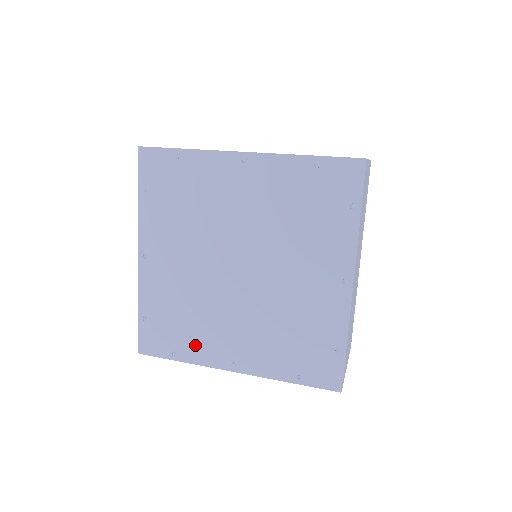
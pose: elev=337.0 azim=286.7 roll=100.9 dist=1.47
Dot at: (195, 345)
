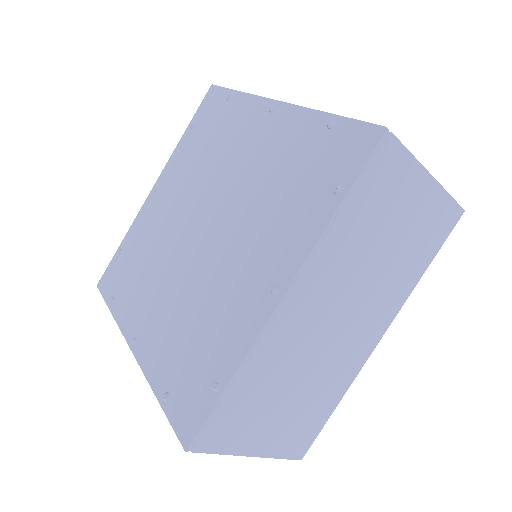
Dot at: (128, 299)
